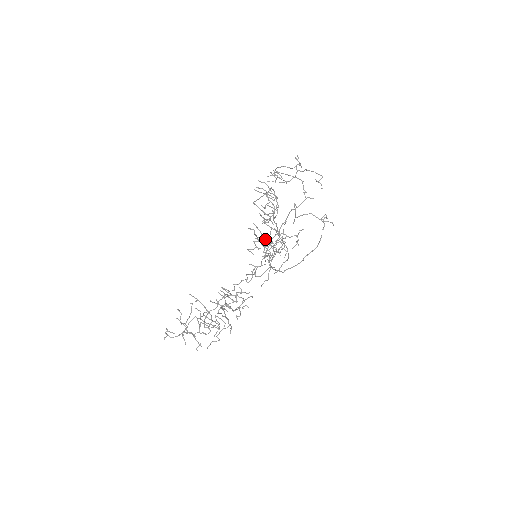
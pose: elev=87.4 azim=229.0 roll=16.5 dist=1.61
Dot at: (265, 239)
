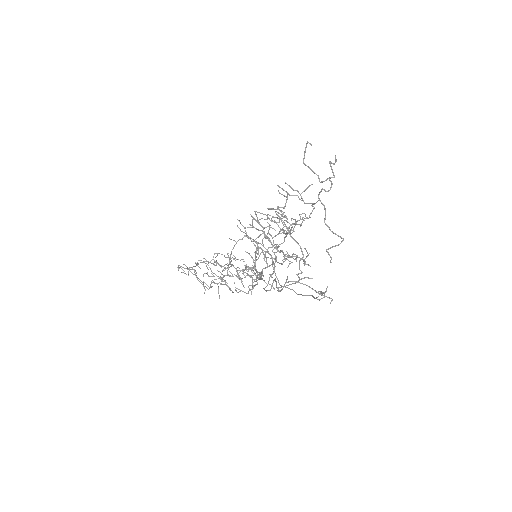
Dot at: occluded
